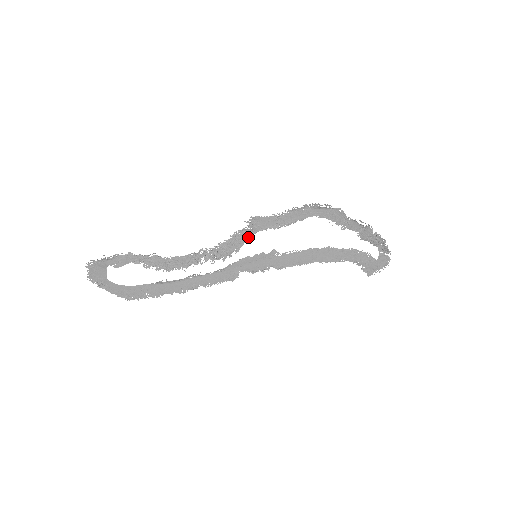
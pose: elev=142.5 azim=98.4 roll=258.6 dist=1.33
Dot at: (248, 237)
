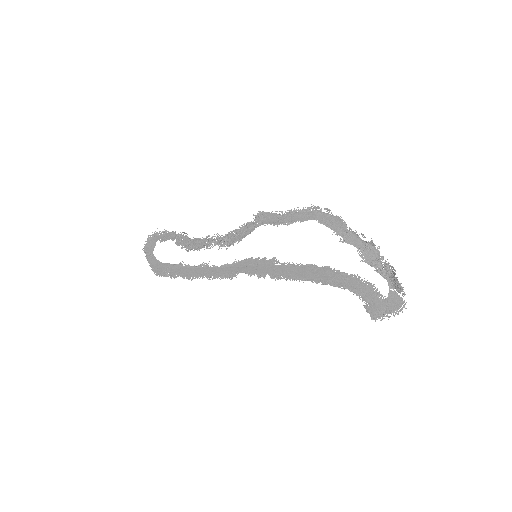
Dot at: (252, 230)
